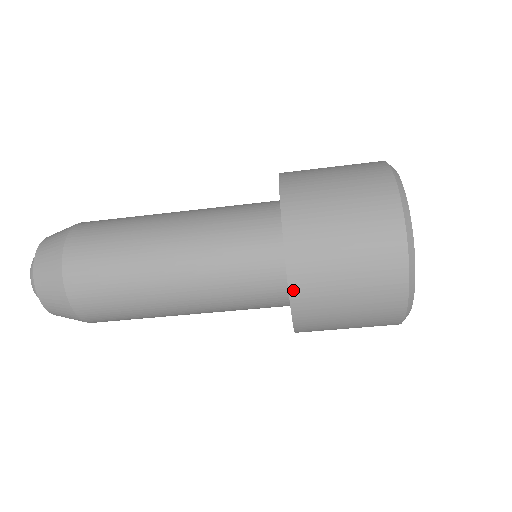
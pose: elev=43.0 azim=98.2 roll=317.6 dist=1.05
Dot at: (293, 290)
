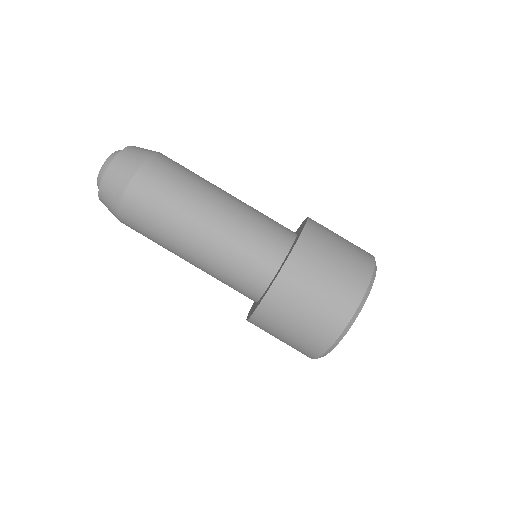
Dot at: (278, 280)
